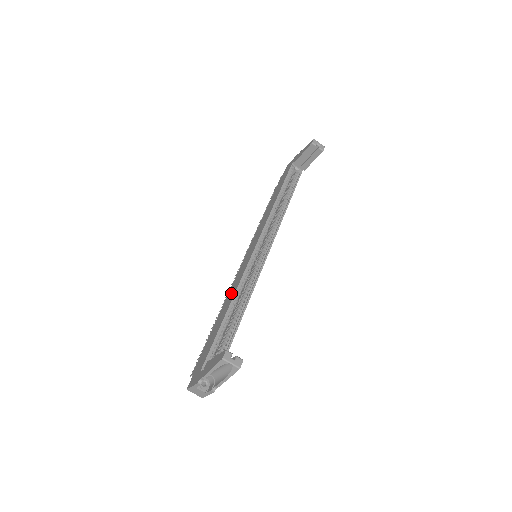
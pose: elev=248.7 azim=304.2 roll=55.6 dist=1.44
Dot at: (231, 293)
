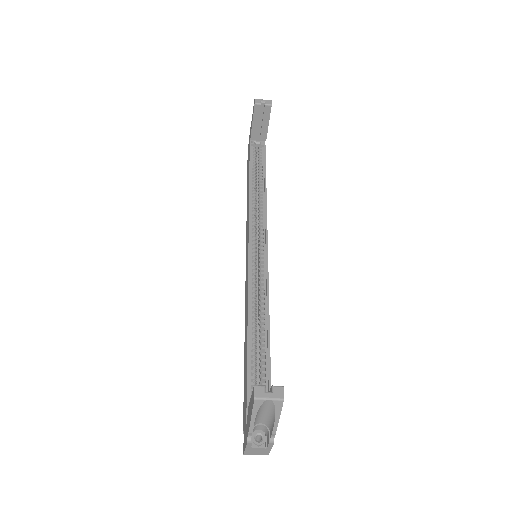
Dot at: occluded
